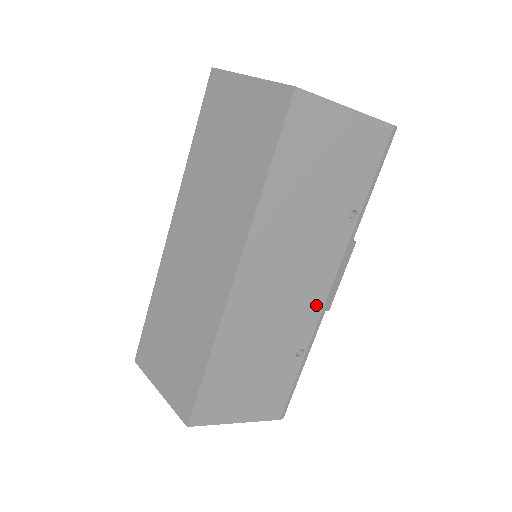
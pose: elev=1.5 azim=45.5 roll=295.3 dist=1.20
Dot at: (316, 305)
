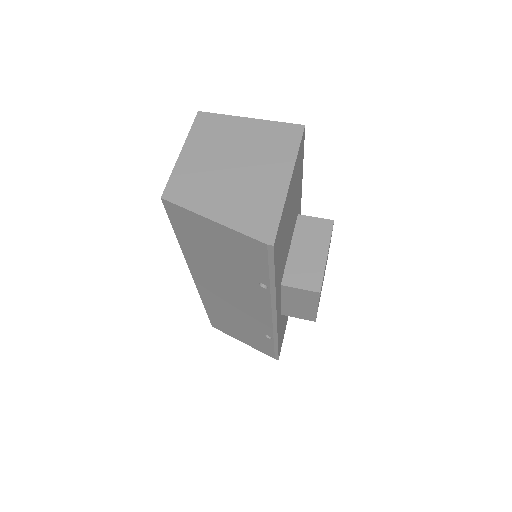
Dot at: (265, 320)
